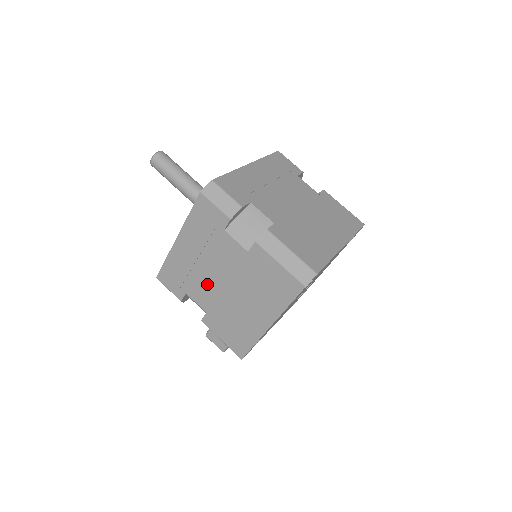
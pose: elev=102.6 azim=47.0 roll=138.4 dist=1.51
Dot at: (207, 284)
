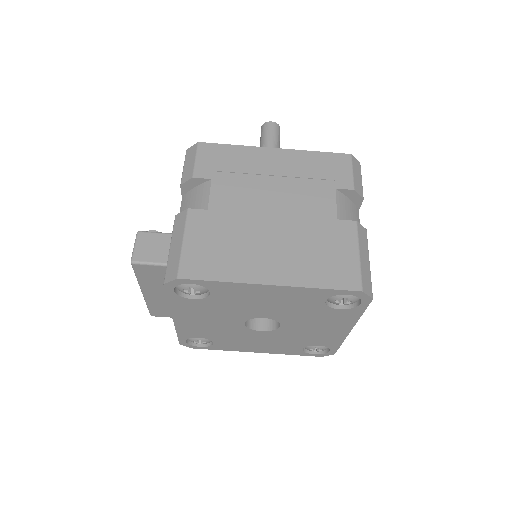
Dot at: (251, 196)
